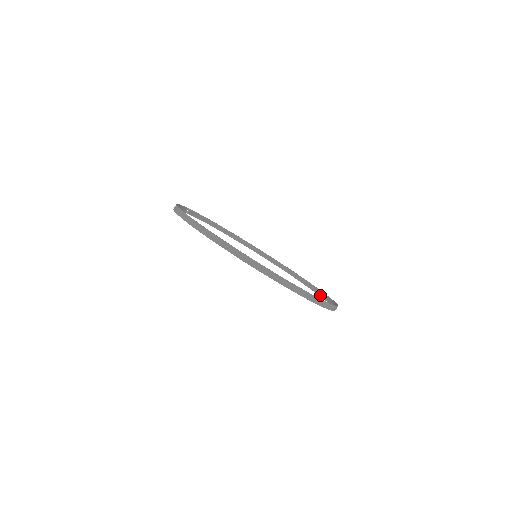
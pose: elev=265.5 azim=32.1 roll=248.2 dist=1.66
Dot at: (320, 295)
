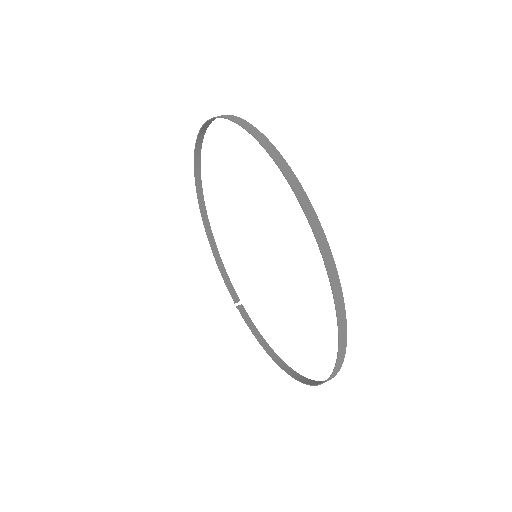
Dot at: (337, 312)
